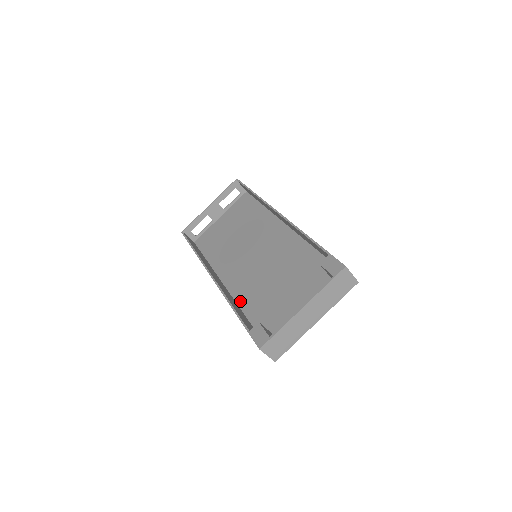
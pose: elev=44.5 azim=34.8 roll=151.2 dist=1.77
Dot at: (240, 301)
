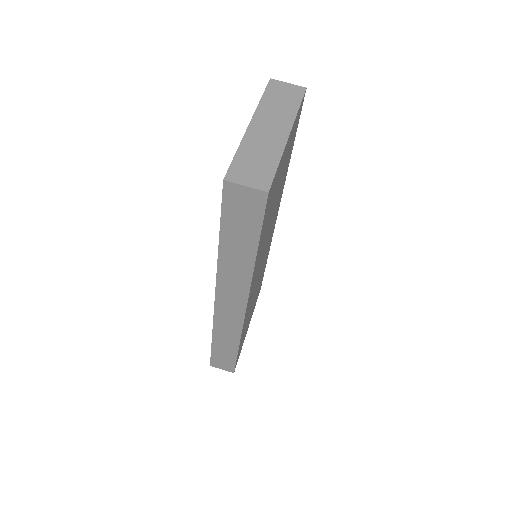
Dot at: occluded
